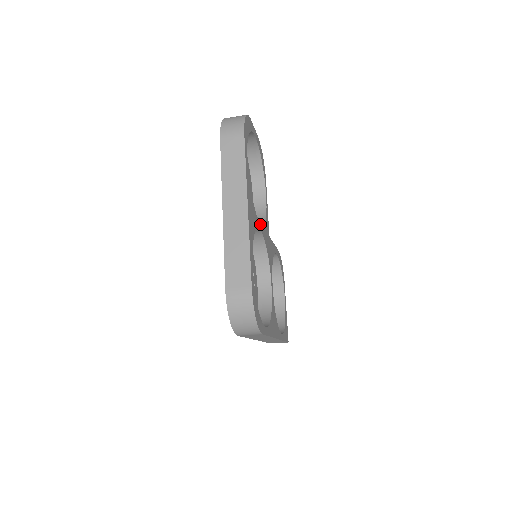
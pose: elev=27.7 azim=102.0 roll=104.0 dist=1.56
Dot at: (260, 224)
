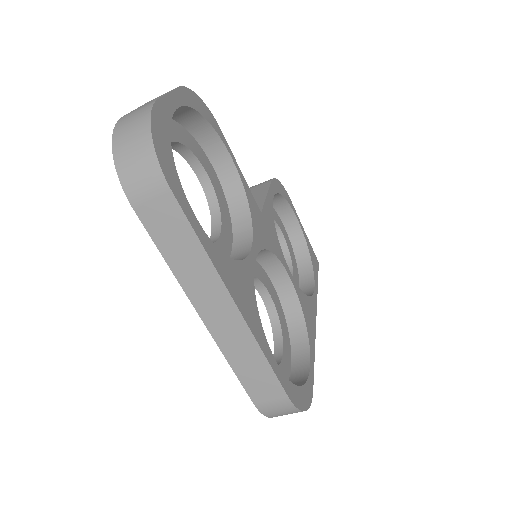
Dot at: (251, 249)
